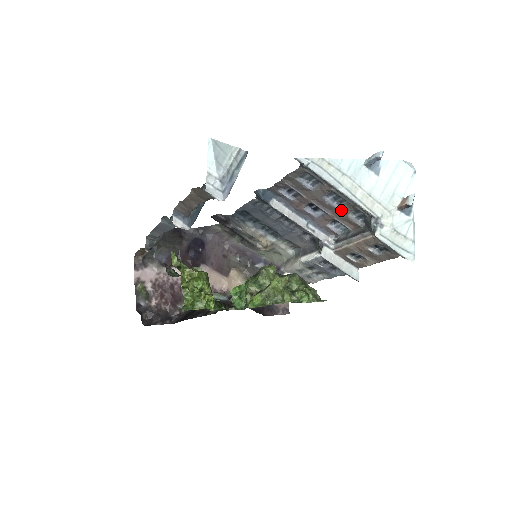
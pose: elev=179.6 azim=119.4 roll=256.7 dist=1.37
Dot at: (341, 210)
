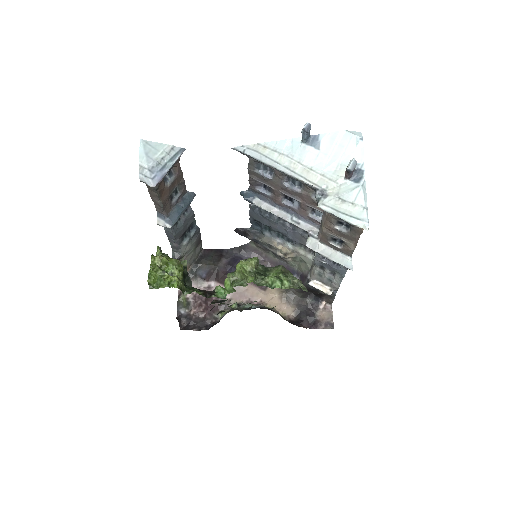
Dot at: (303, 193)
